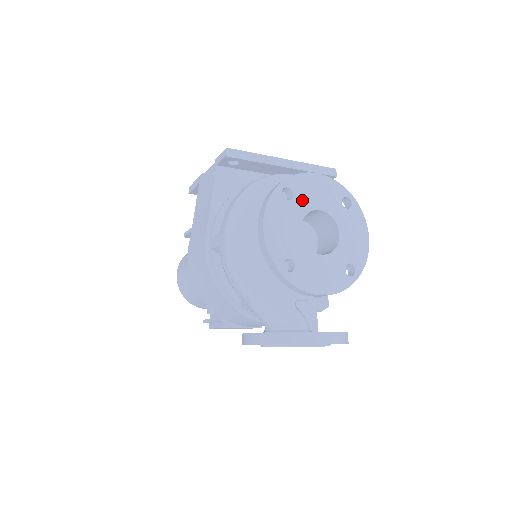
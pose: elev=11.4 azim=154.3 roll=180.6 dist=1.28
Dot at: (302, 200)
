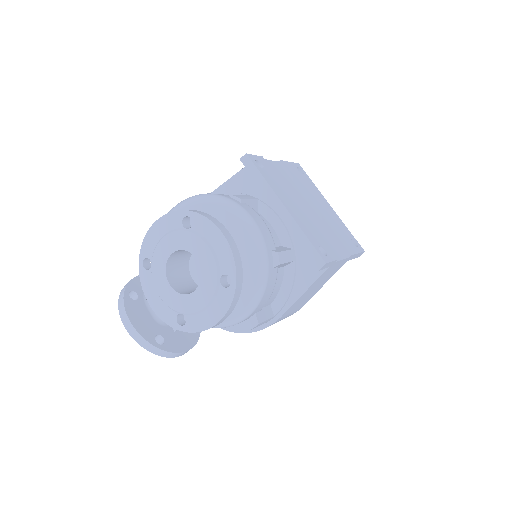
Dot at: (191, 238)
